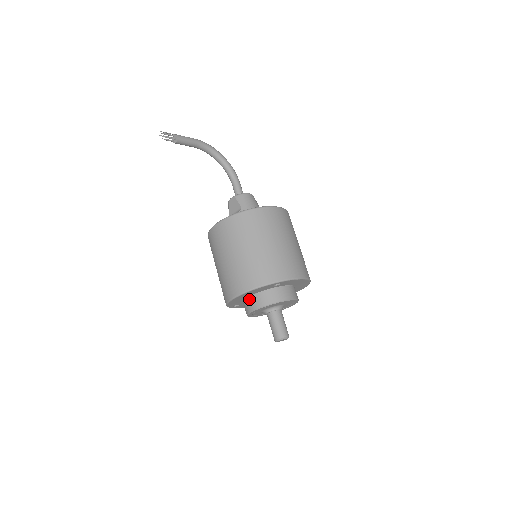
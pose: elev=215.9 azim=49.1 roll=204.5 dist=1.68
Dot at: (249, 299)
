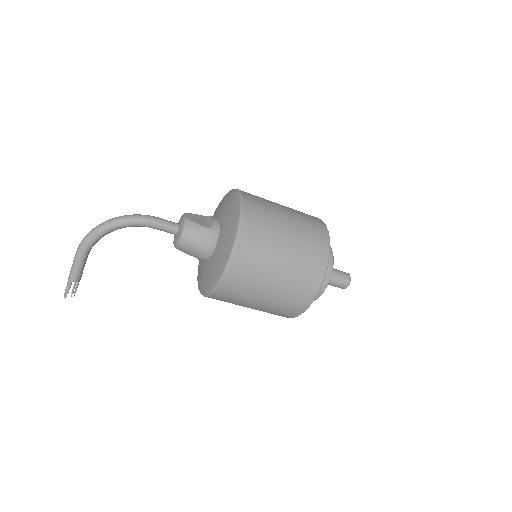
Dot at: occluded
